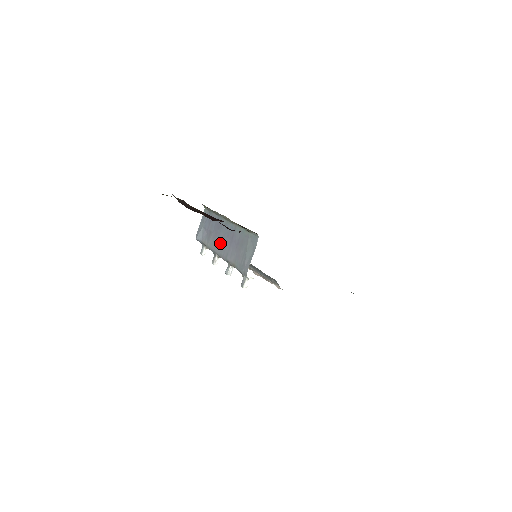
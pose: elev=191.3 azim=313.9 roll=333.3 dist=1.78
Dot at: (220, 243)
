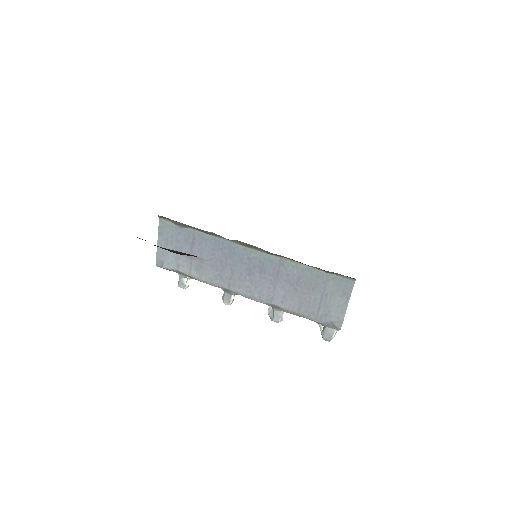
Dot at: (242, 280)
